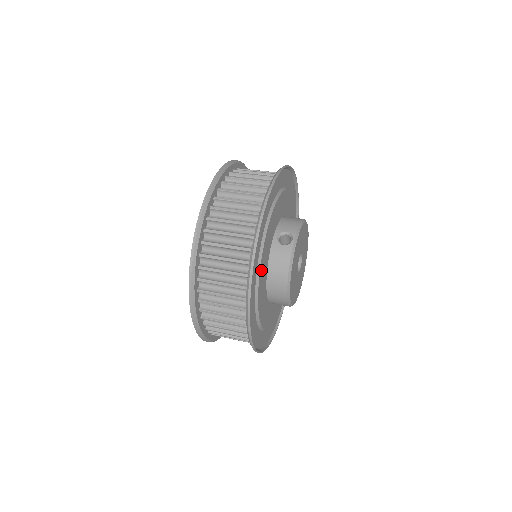
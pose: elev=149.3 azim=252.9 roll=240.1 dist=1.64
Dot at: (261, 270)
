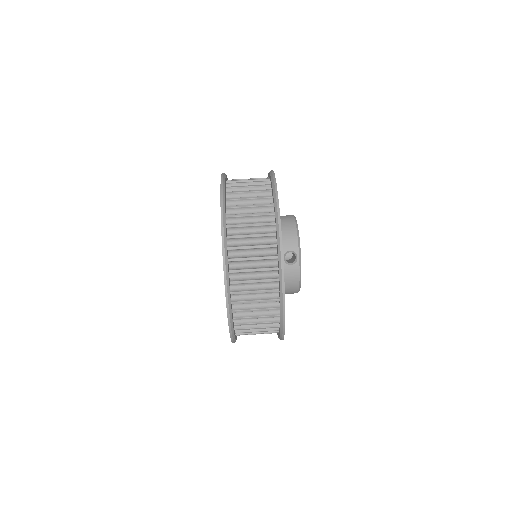
Dot at: occluded
